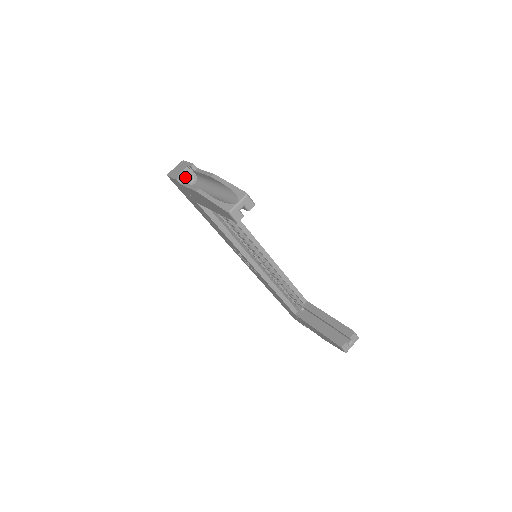
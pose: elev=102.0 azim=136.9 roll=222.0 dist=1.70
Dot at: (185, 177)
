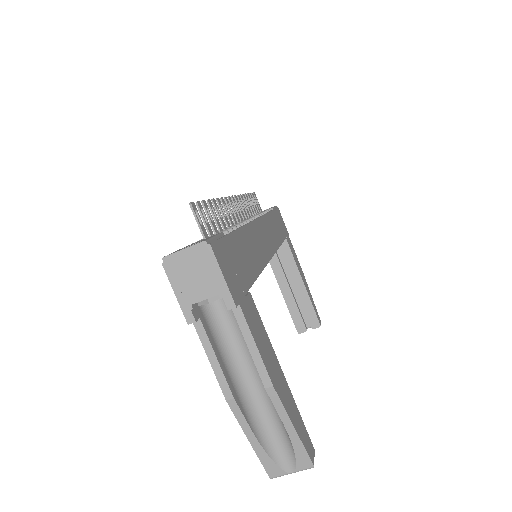
Dot at: (205, 303)
